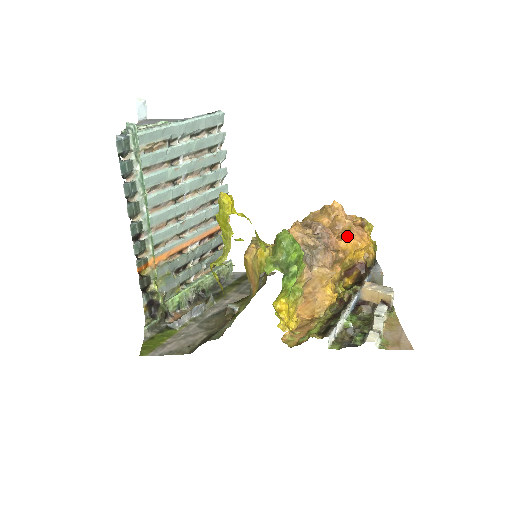
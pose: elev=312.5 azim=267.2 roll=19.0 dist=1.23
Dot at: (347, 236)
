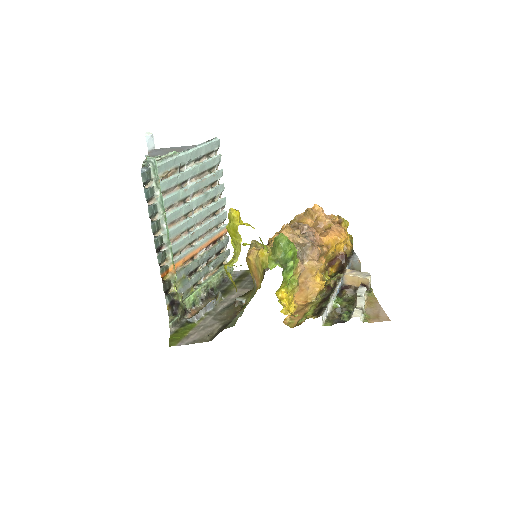
Dot at: (328, 233)
